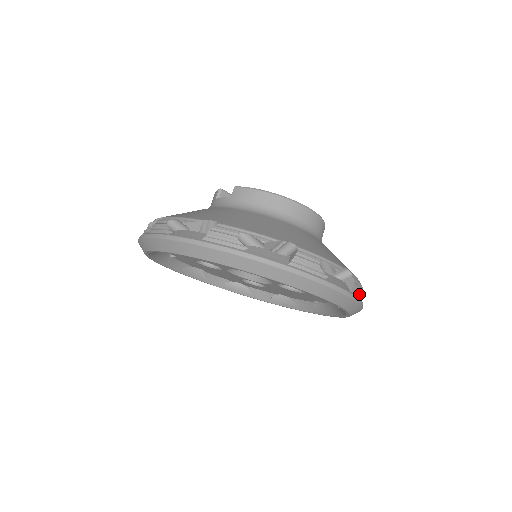
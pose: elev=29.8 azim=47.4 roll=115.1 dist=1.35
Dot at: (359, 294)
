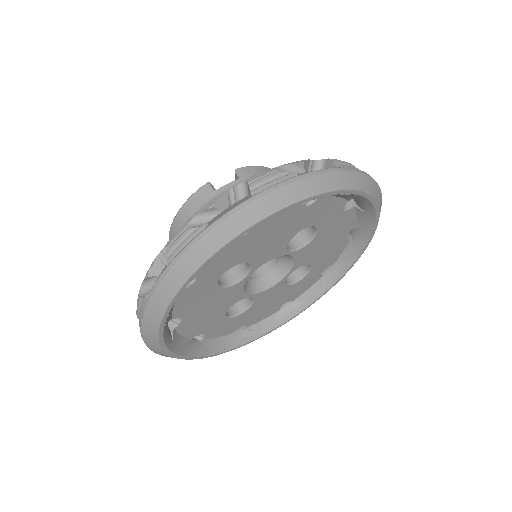
Dot at: occluded
